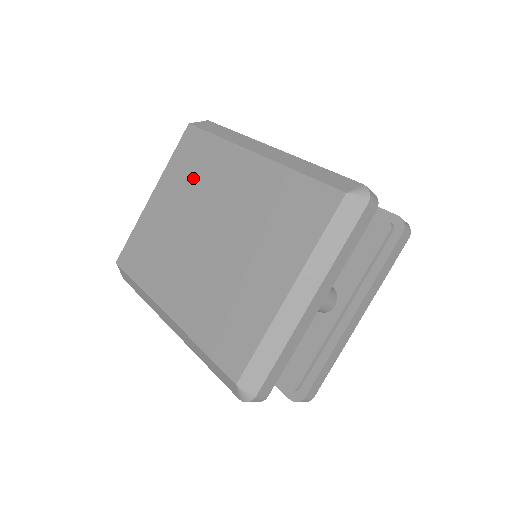
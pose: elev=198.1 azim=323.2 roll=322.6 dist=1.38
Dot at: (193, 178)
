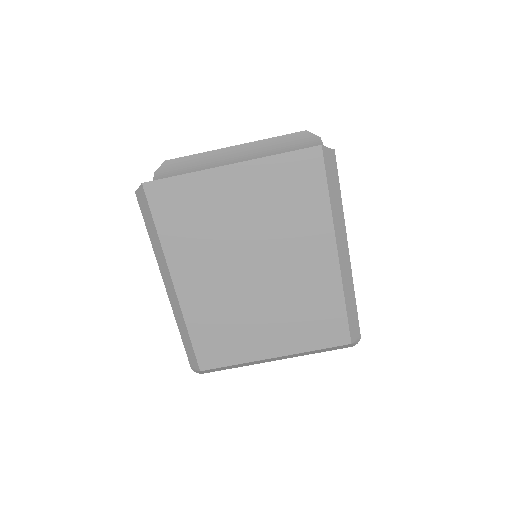
Dot at: (280, 208)
